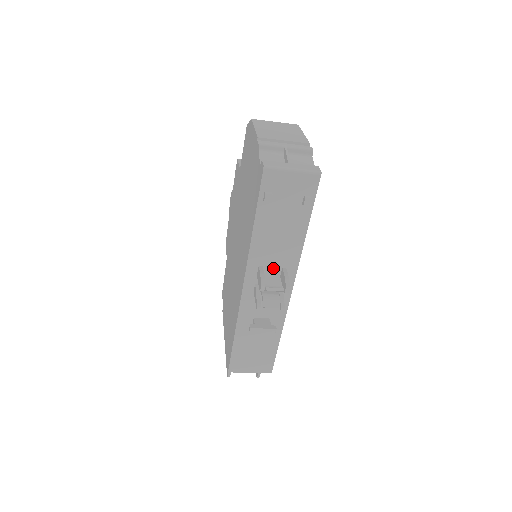
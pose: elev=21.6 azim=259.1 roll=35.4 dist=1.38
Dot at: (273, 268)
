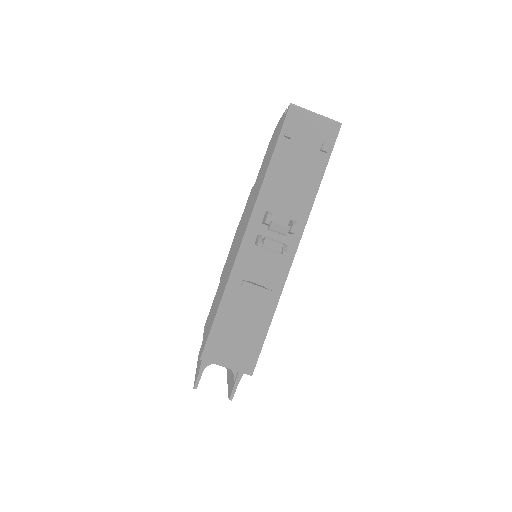
Dot at: (280, 219)
